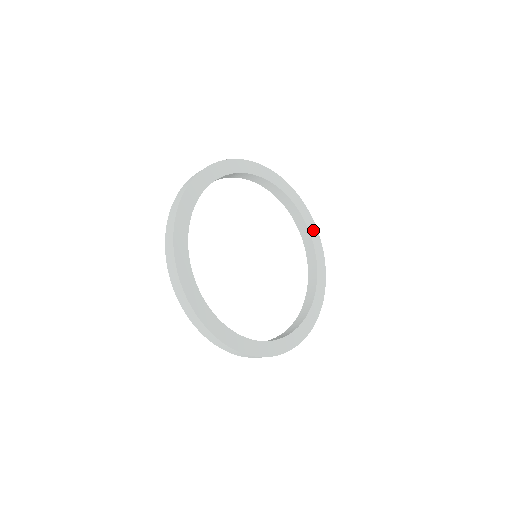
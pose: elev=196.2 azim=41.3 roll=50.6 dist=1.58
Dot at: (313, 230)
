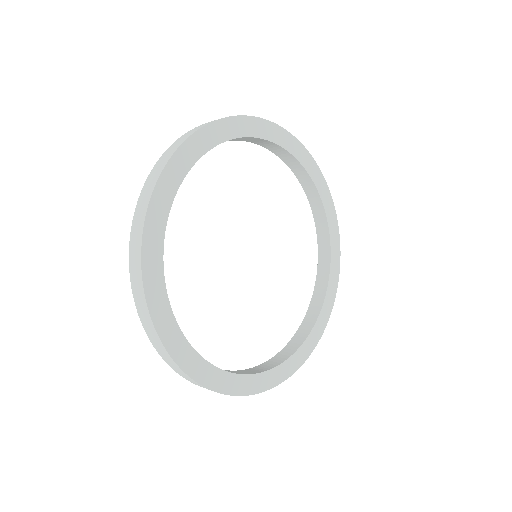
Dot at: (319, 180)
